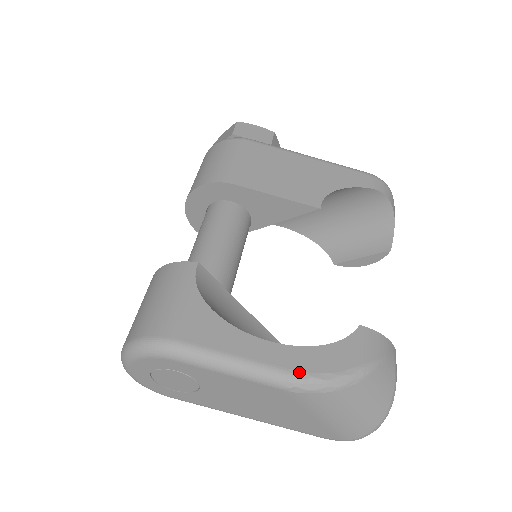
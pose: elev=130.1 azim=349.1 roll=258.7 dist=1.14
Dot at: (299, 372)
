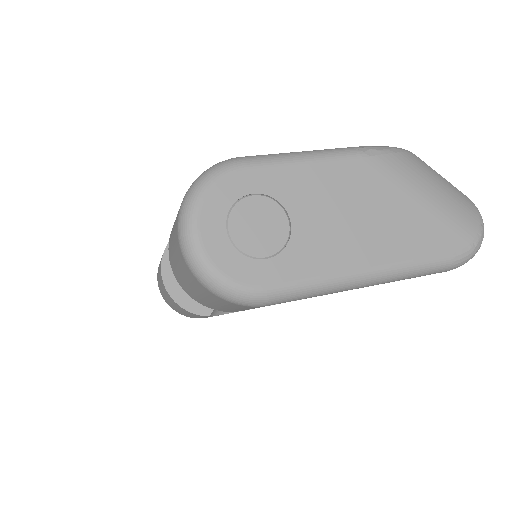
Dot at: occluded
